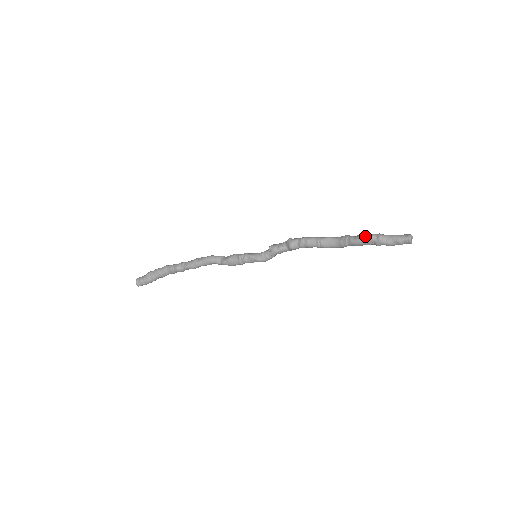
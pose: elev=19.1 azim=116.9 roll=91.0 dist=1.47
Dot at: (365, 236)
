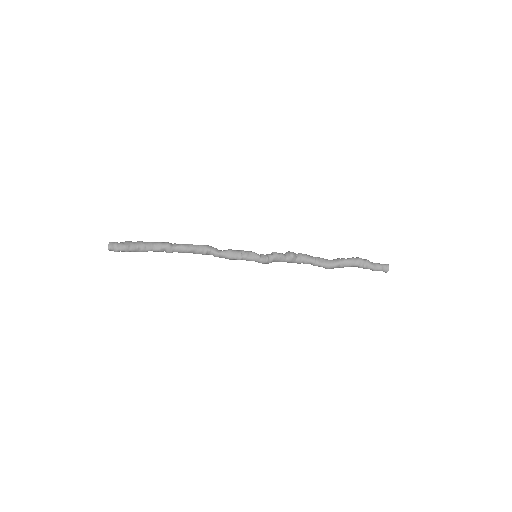
Dot at: (356, 258)
